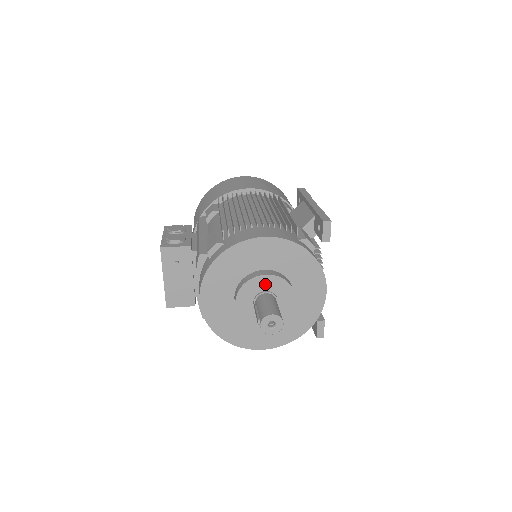
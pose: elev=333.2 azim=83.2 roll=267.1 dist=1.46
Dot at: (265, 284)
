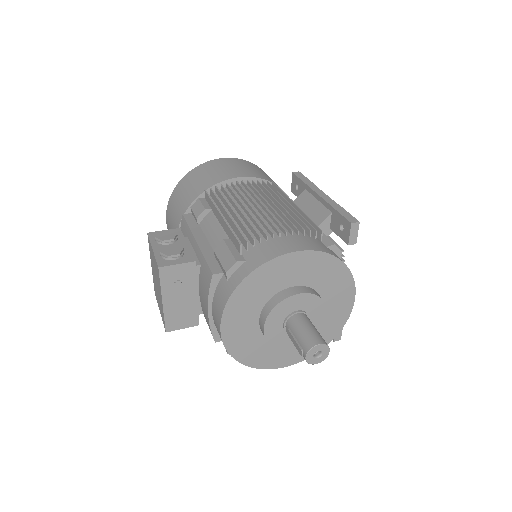
Dot at: (297, 304)
